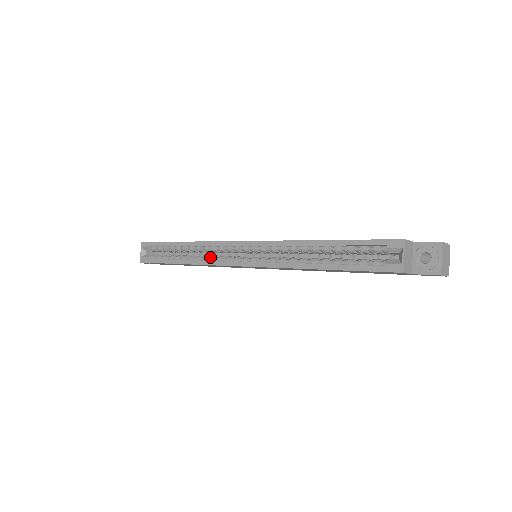
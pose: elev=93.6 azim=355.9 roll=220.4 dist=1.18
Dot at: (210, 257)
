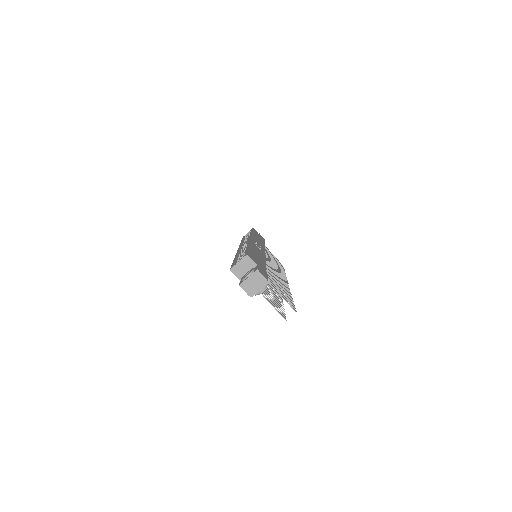
Dot at: occluded
